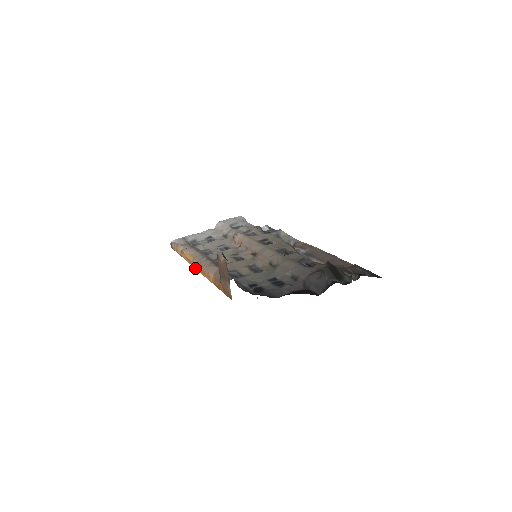
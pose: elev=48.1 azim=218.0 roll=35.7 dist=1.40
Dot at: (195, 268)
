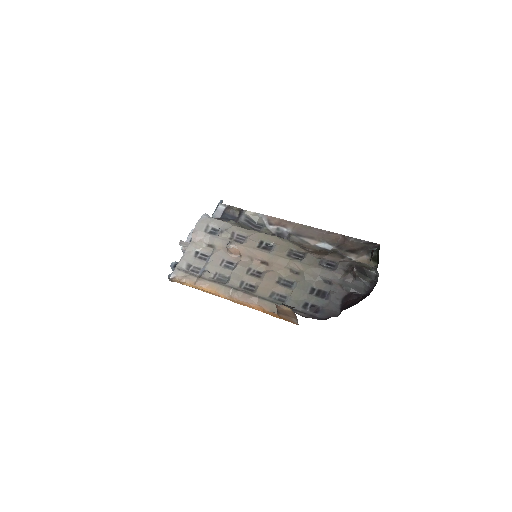
Dot at: occluded
